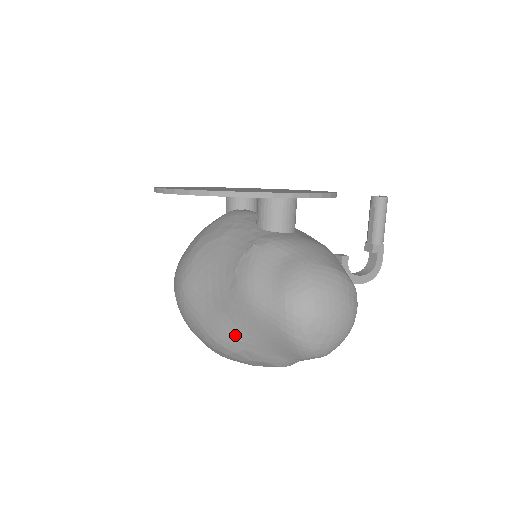
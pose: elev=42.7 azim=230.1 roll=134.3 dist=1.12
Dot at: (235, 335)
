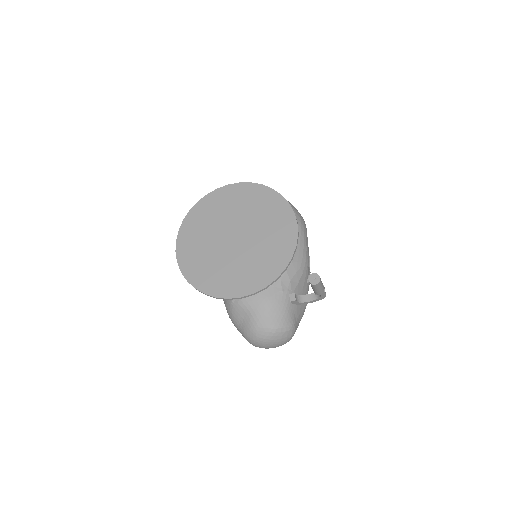
Dot at: occluded
